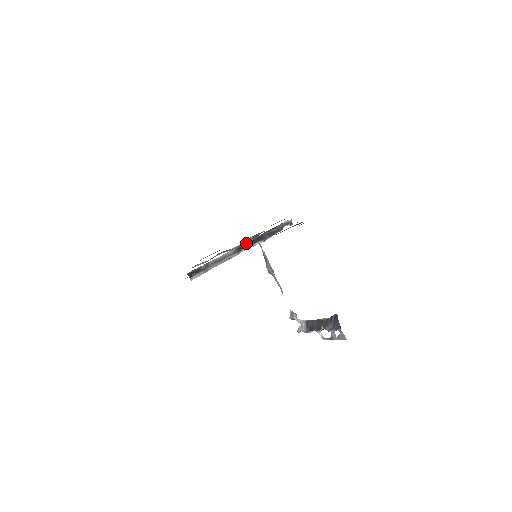
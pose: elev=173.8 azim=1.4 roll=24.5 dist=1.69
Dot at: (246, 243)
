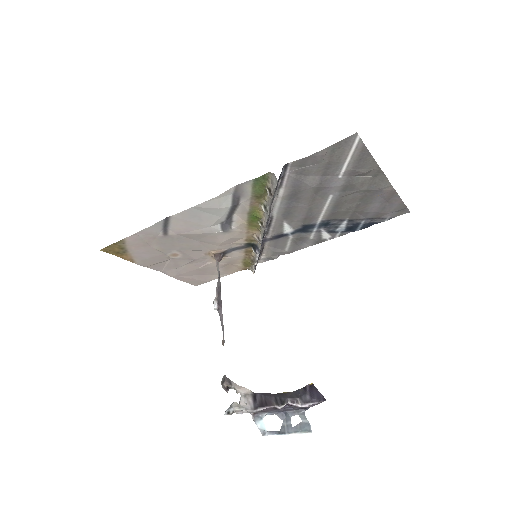
Dot at: occluded
